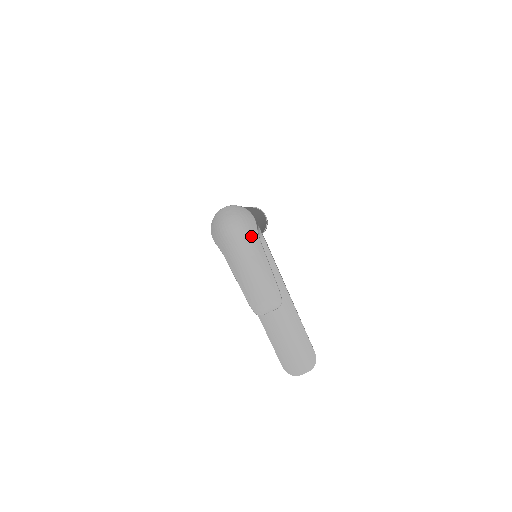
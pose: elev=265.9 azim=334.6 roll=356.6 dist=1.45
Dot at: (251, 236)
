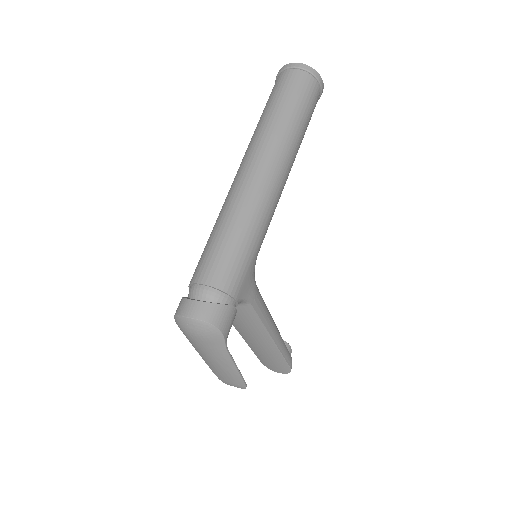
Dot at: (217, 349)
